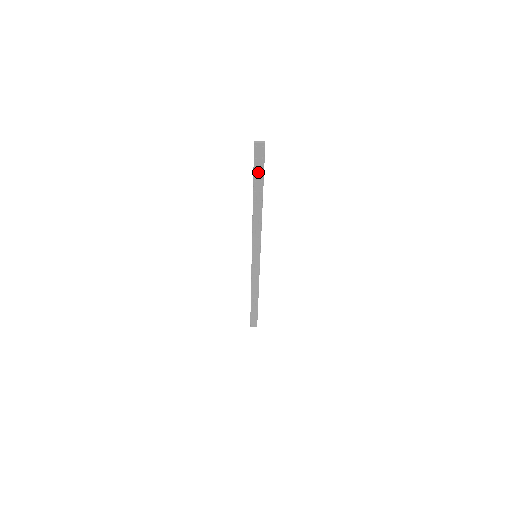
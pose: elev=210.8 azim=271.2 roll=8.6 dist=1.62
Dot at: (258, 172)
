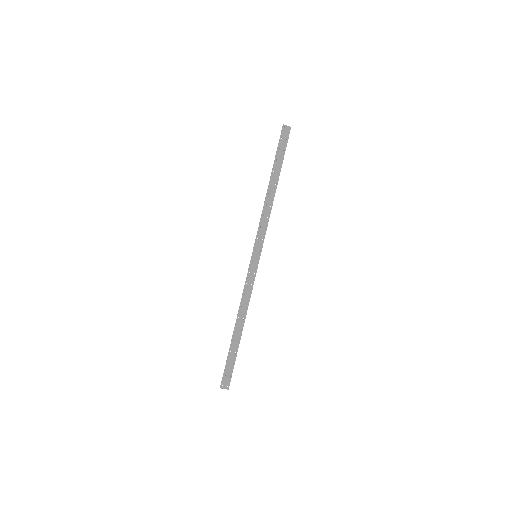
Dot at: (280, 152)
